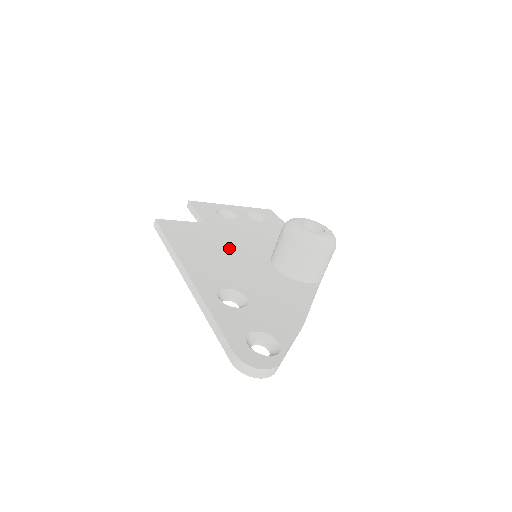
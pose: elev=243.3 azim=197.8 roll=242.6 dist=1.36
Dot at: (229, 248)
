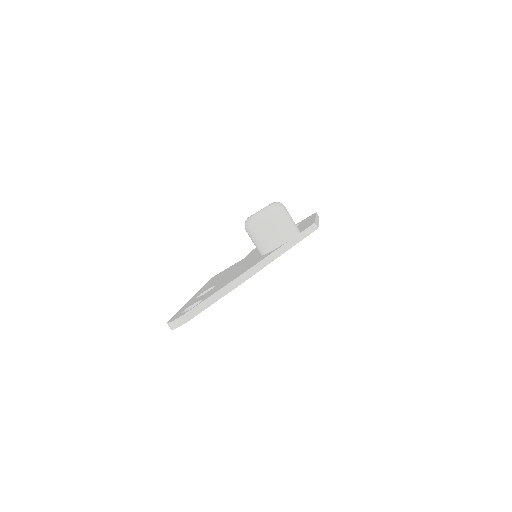
Dot at: (242, 263)
